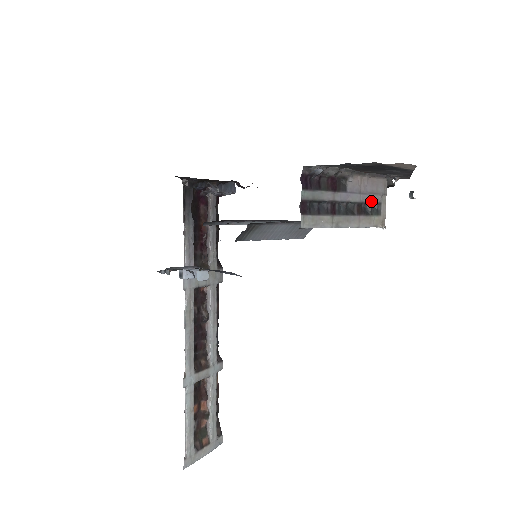
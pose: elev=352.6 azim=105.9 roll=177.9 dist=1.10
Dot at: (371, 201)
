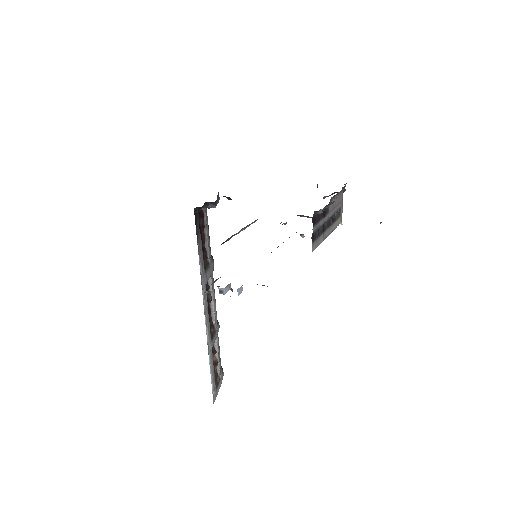
Dot at: (337, 210)
